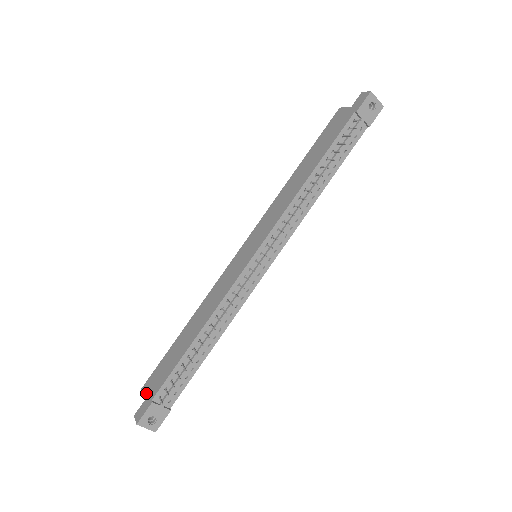
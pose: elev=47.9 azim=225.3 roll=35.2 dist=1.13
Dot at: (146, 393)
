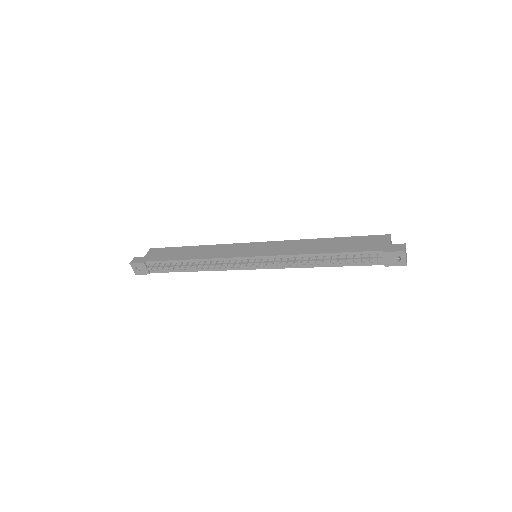
Dot at: (148, 254)
